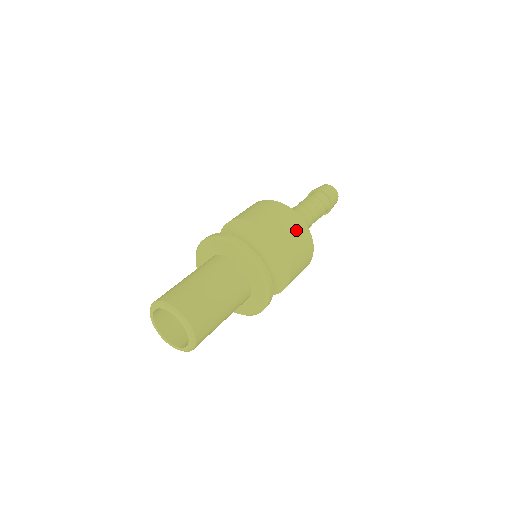
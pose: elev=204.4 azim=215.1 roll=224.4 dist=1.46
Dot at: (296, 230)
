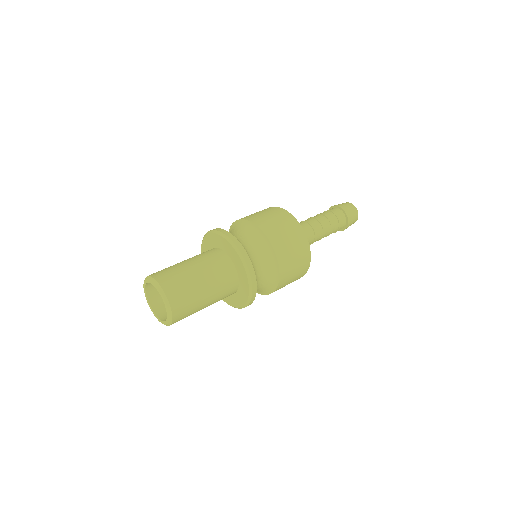
Dot at: (299, 262)
